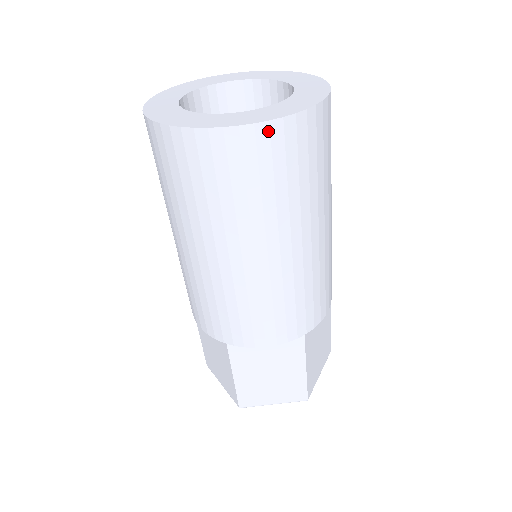
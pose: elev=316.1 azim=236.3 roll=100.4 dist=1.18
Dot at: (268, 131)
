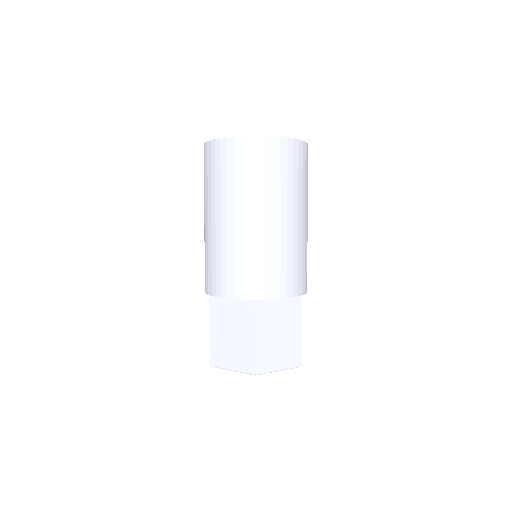
Dot at: (240, 141)
